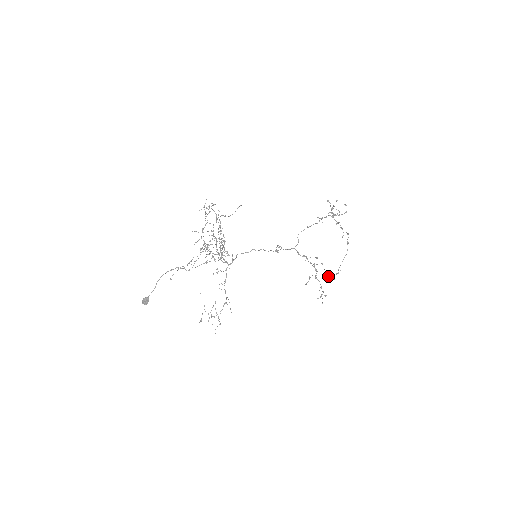
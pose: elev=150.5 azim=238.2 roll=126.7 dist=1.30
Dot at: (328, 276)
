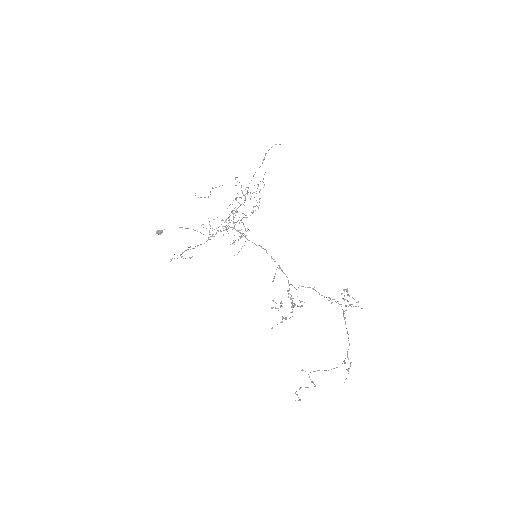
Dot at: occluded
